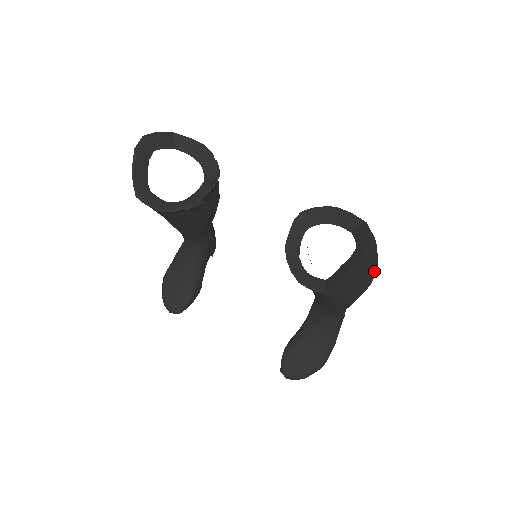
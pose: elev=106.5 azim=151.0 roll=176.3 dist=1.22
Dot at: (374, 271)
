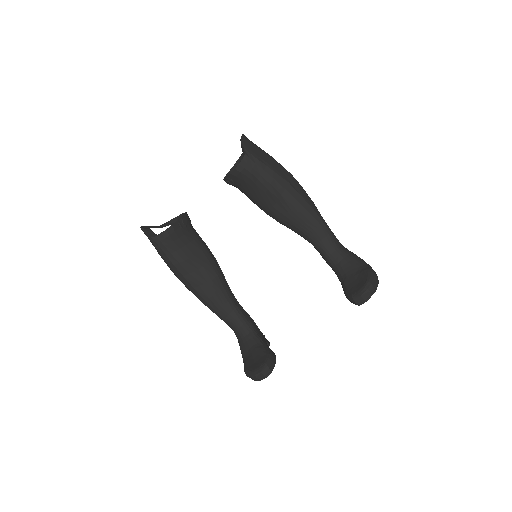
Dot at: occluded
